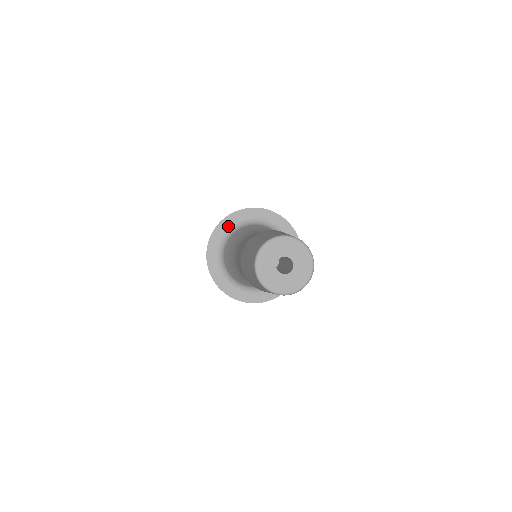
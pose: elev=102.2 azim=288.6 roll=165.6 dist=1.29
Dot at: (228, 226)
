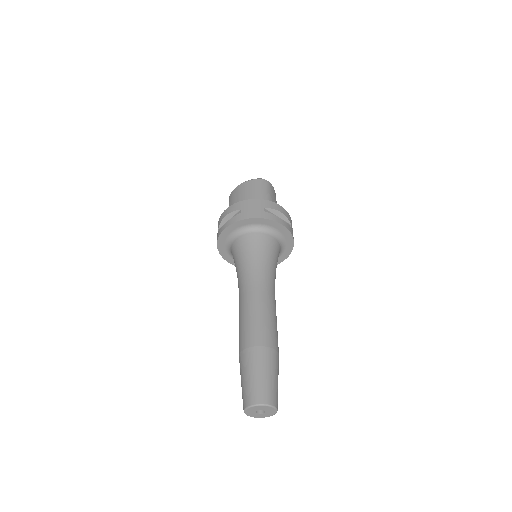
Dot at: (240, 226)
